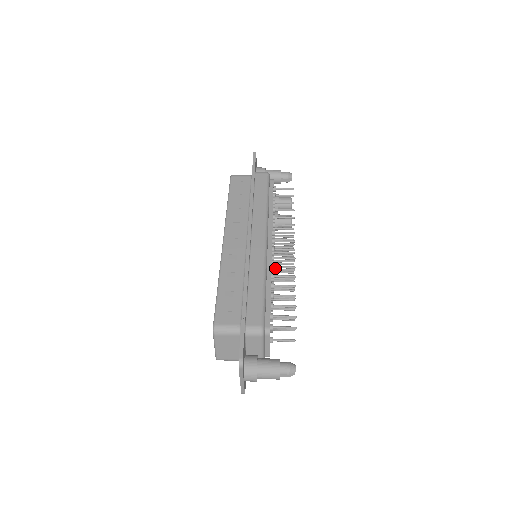
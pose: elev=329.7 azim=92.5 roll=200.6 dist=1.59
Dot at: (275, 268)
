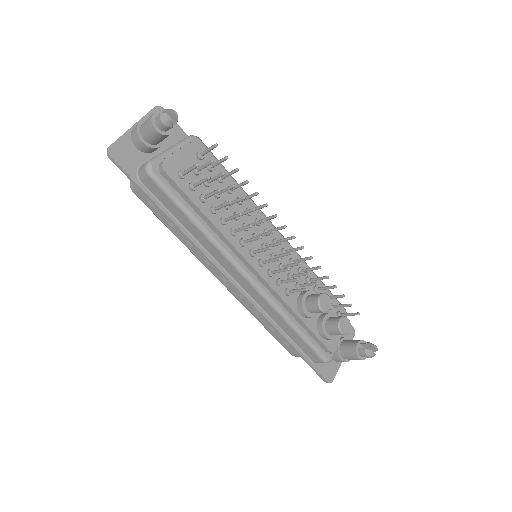
Dot at: occluded
